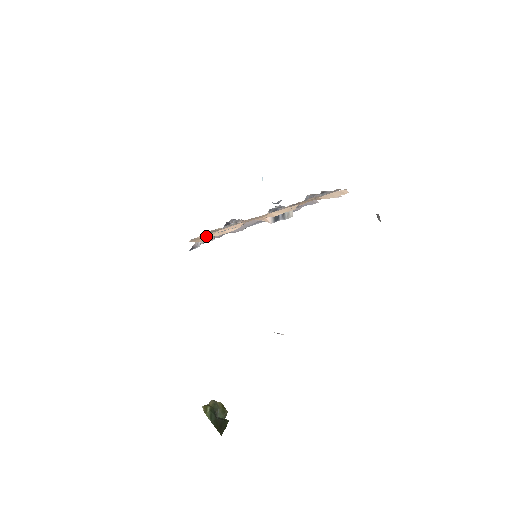
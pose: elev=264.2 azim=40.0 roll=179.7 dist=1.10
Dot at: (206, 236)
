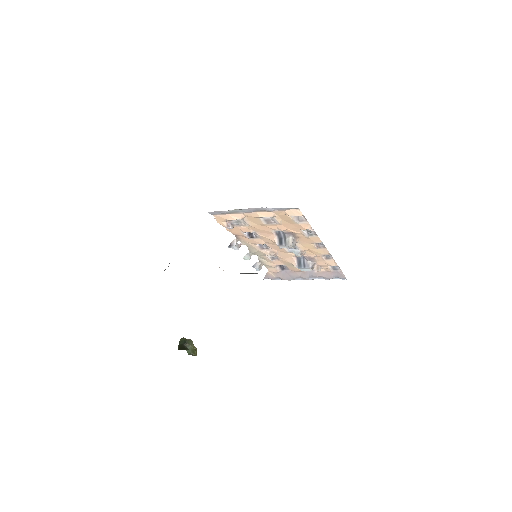
Dot at: (223, 217)
